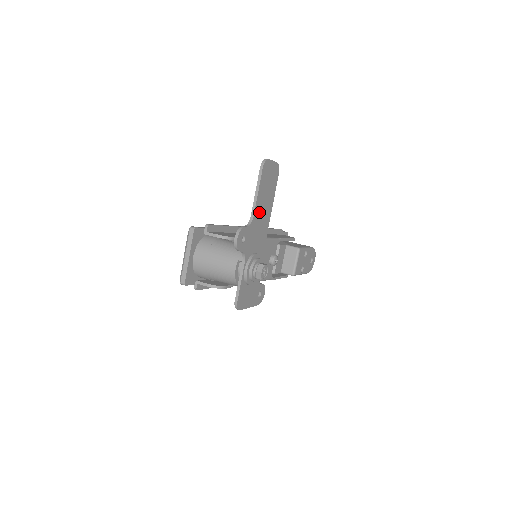
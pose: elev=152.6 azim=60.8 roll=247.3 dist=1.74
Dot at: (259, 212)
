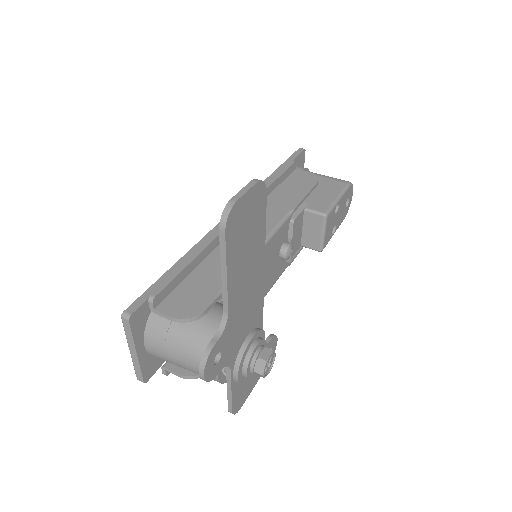
Dot at: (238, 291)
